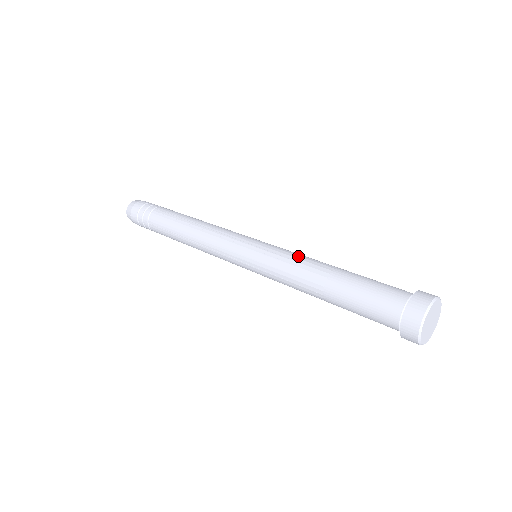
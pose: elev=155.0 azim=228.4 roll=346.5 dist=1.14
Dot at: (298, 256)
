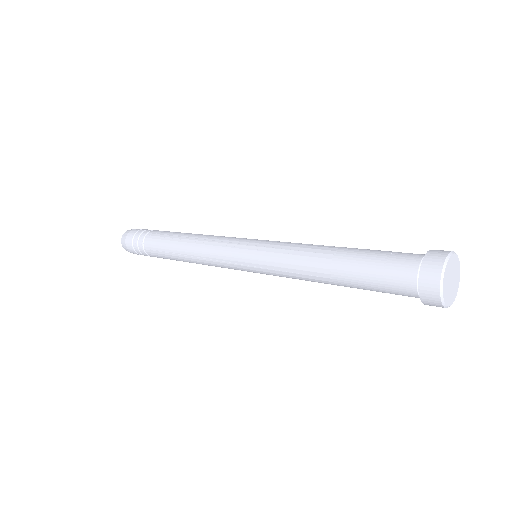
Dot at: (298, 245)
